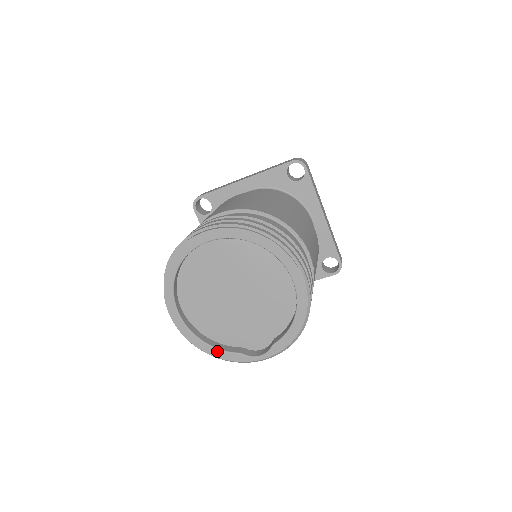
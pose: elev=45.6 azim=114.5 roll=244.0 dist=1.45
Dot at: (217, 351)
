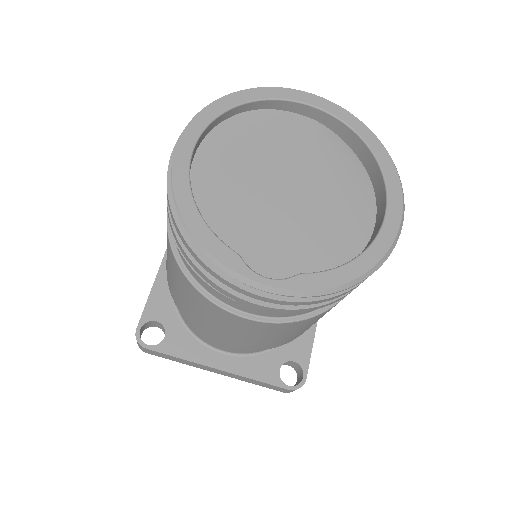
Dot at: (204, 228)
